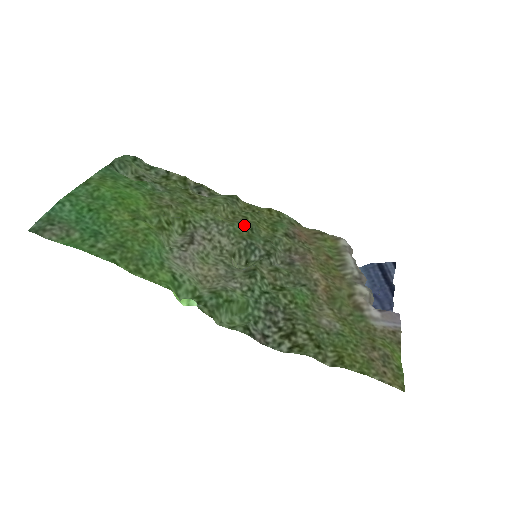
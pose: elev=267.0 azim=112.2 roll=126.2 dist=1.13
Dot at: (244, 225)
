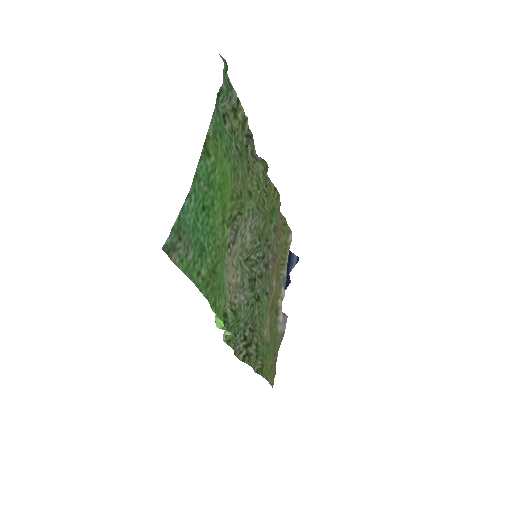
Dot at: (264, 219)
